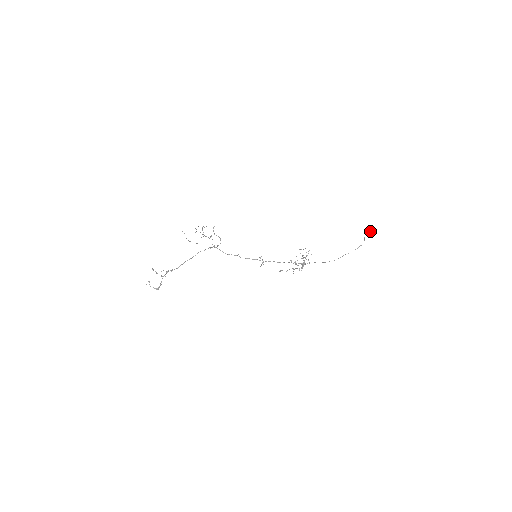
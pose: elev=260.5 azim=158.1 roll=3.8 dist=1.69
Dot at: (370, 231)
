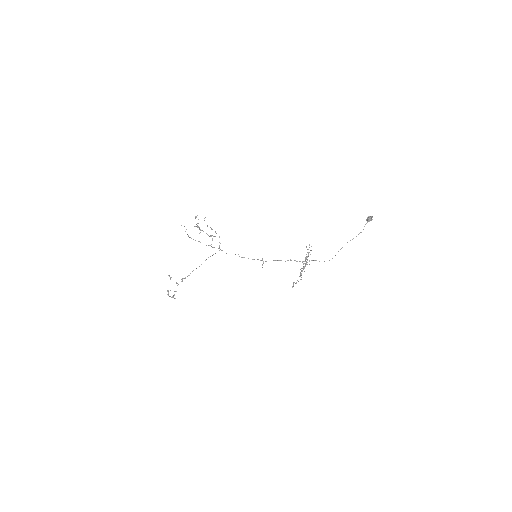
Dot at: (370, 216)
